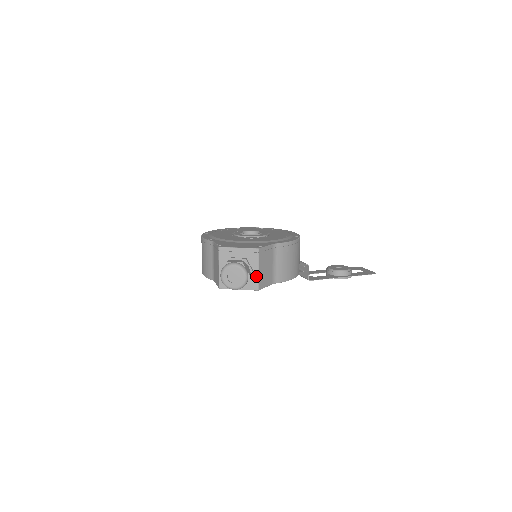
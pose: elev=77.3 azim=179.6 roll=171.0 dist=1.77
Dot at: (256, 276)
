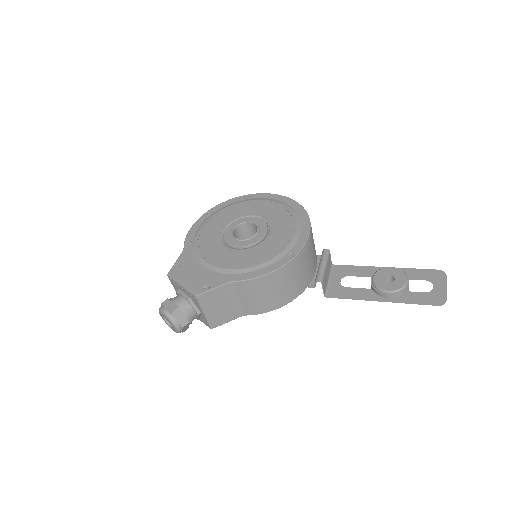
Dot at: (204, 317)
